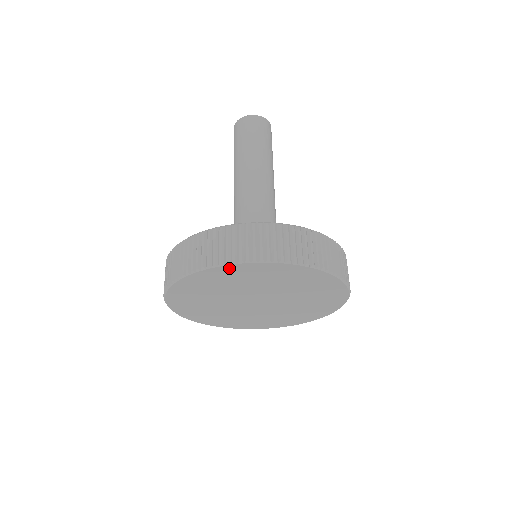
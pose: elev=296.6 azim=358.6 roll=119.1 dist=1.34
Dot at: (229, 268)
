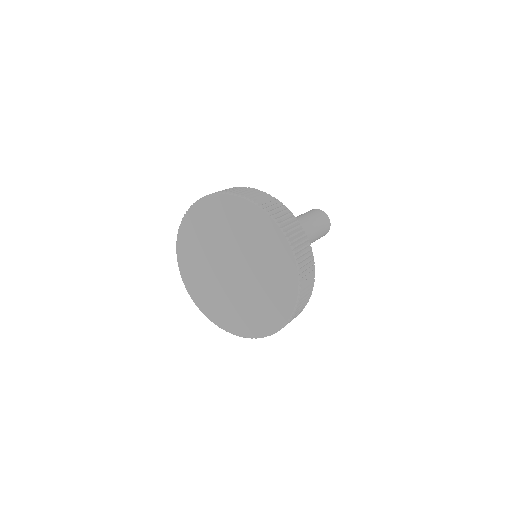
Dot at: (250, 207)
